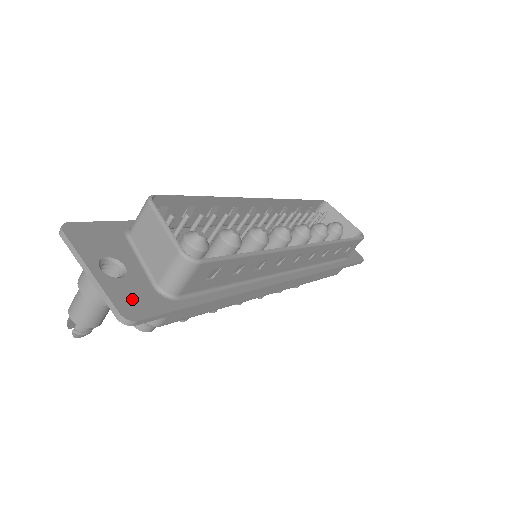
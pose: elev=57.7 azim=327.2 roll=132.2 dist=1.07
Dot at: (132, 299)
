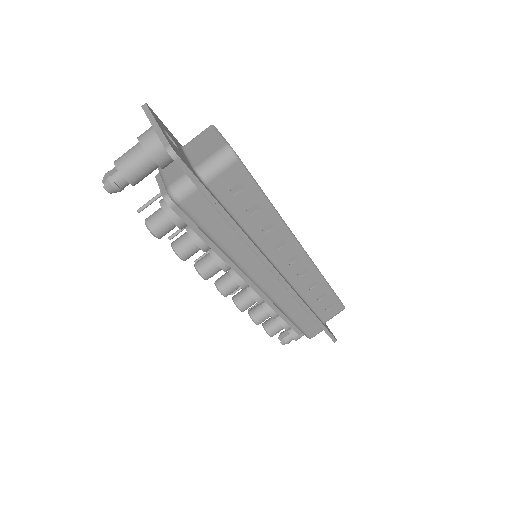
Dot at: (178, 152)
